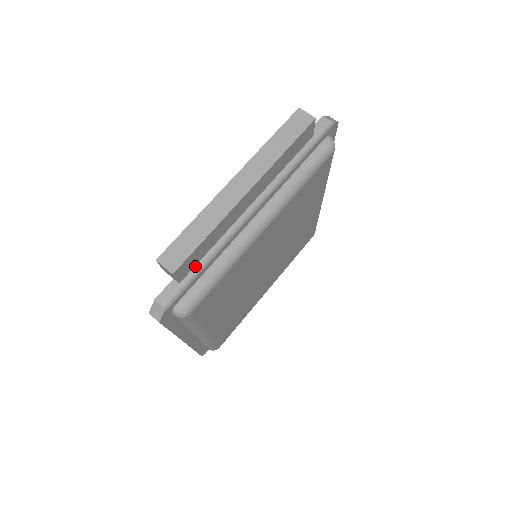
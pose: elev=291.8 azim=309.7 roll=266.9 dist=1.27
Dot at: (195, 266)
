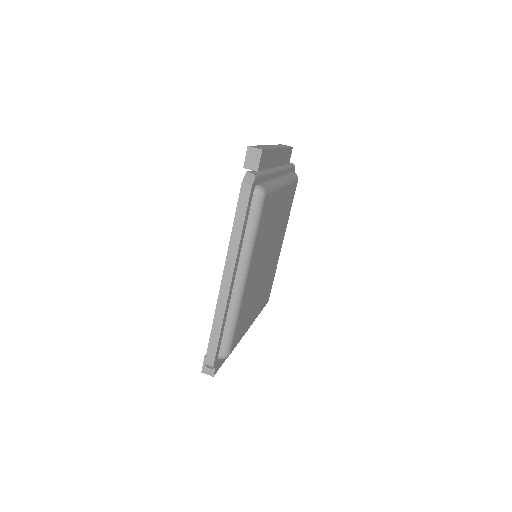
Dot at: (262, 170)
